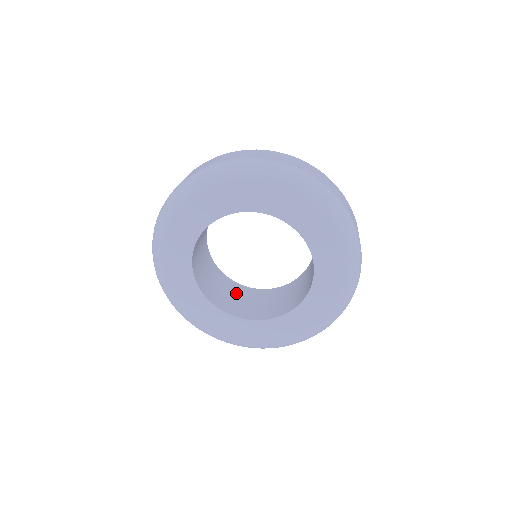
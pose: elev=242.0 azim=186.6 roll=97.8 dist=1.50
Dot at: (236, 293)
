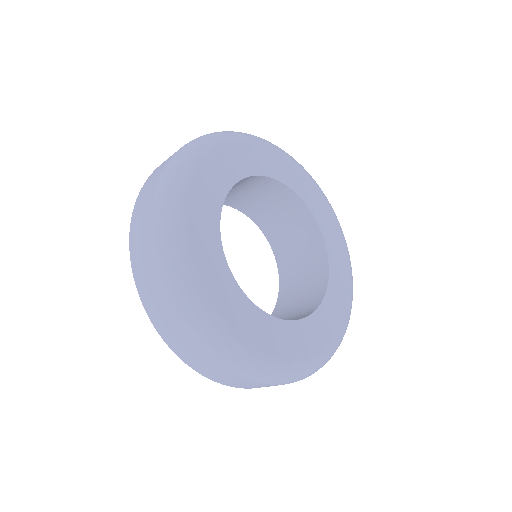
Dot at: occluded
